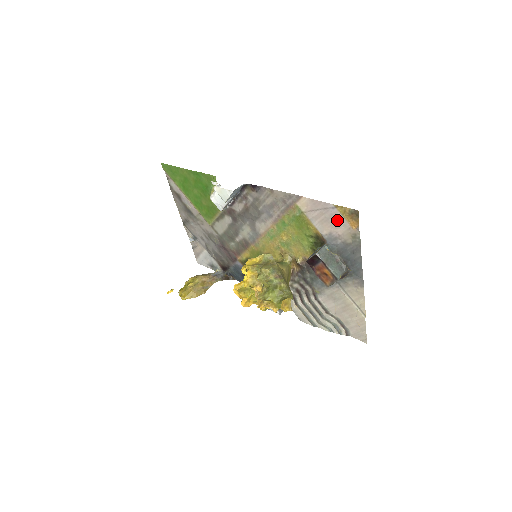
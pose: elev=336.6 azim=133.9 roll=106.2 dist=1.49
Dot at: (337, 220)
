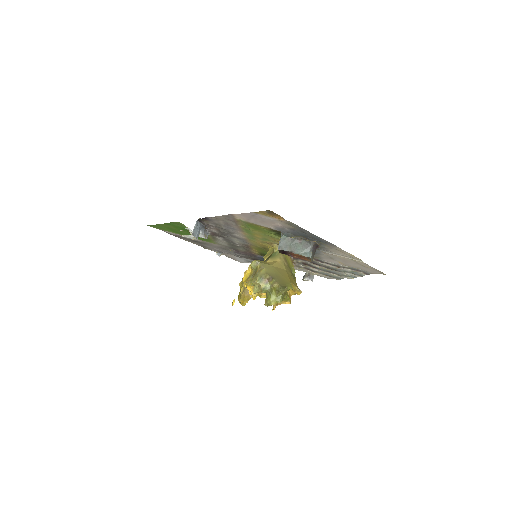
Dot at: (267, 220)
